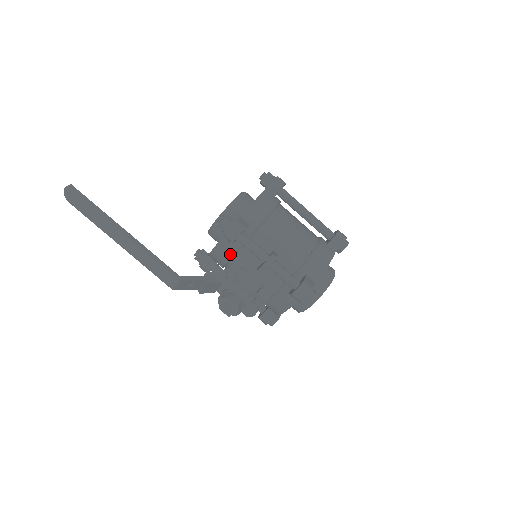
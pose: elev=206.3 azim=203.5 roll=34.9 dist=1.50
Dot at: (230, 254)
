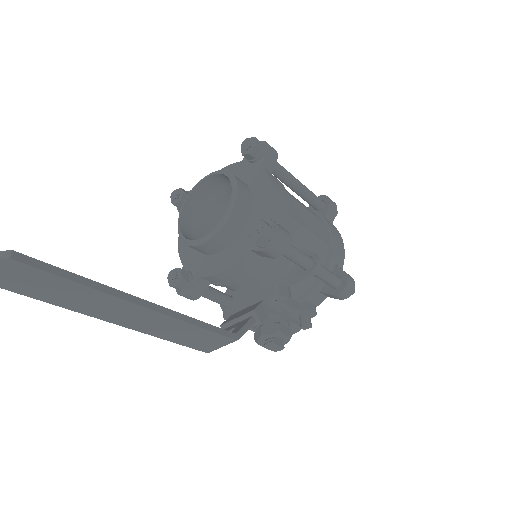
Dot at: (254, 270)
